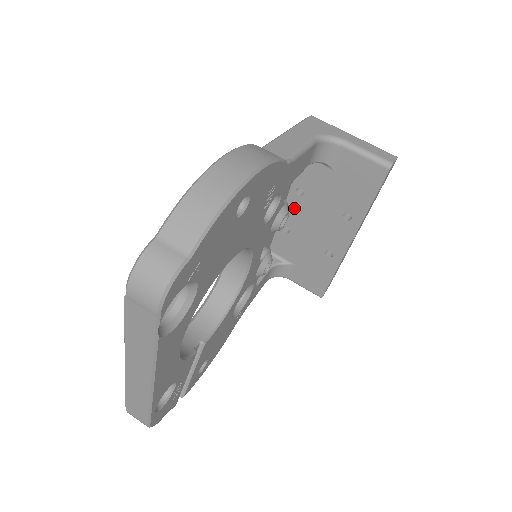
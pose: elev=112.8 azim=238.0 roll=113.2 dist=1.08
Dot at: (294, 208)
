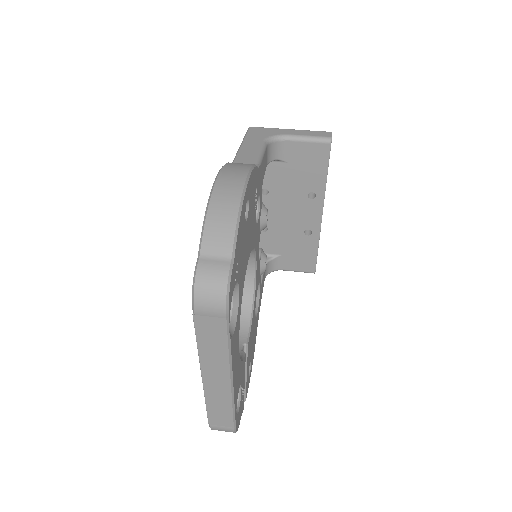
Dot at: occluded
